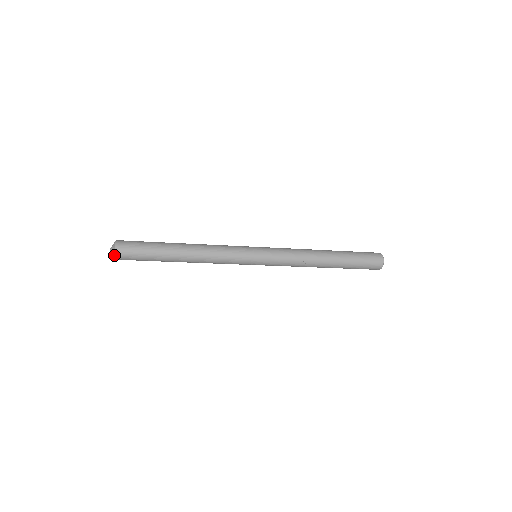
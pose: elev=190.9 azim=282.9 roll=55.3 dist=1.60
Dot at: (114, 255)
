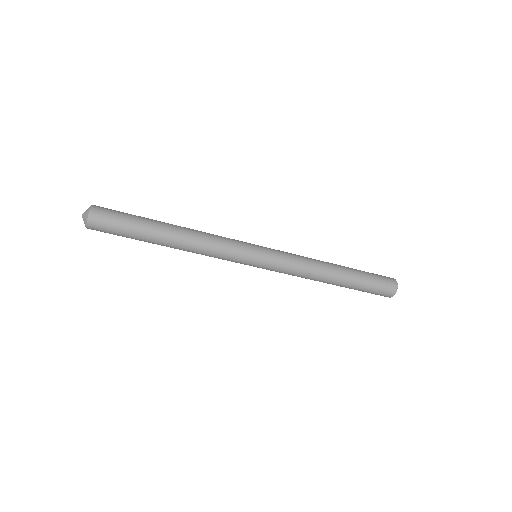
Dot at: (85, 225)
